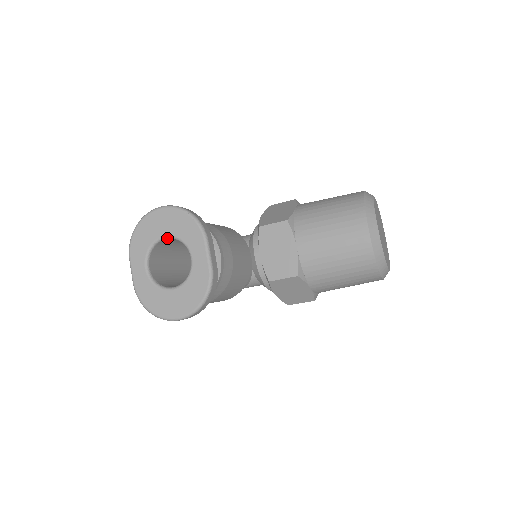
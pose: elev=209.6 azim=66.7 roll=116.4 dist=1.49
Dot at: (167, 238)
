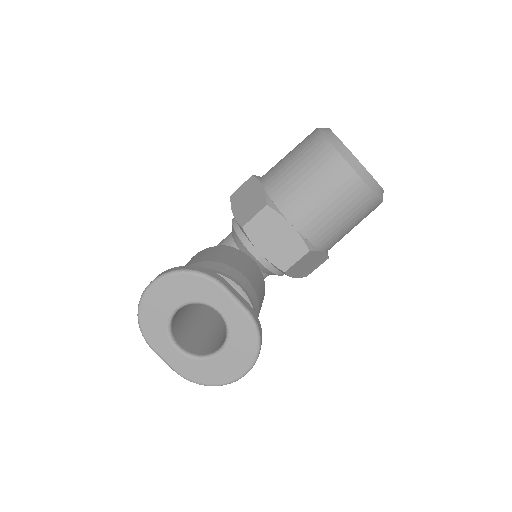
Dot at: (180, 308)
